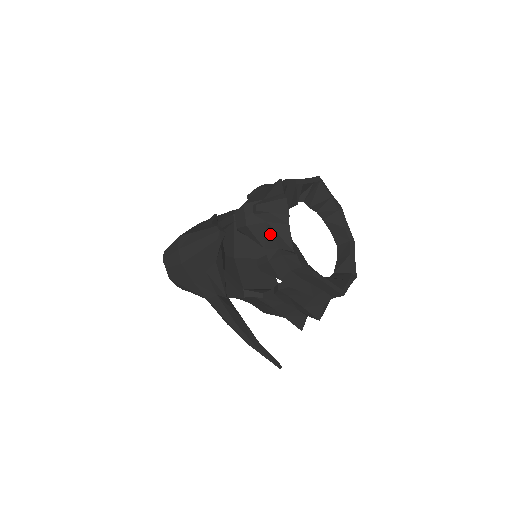
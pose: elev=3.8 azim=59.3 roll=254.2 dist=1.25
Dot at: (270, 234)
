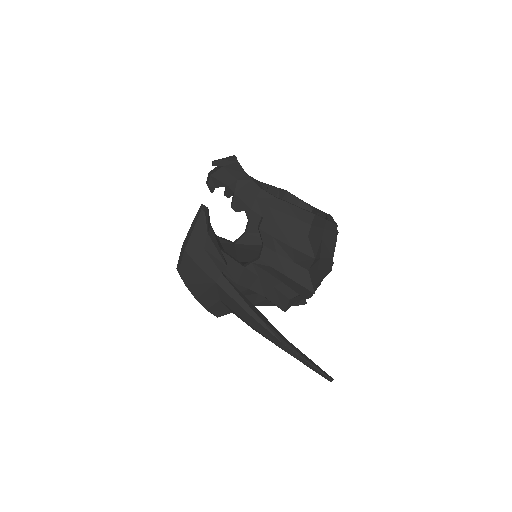
Dot at: (228, 173)
